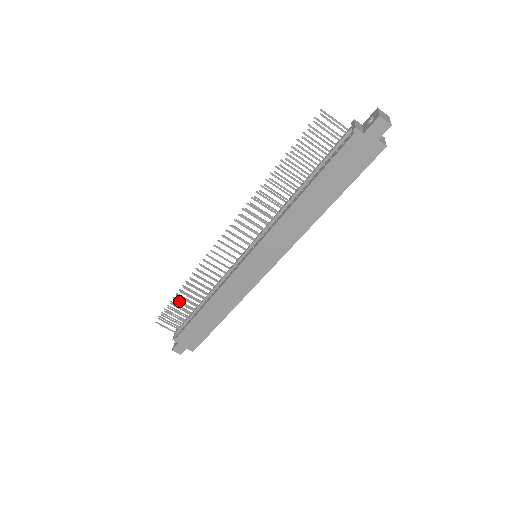
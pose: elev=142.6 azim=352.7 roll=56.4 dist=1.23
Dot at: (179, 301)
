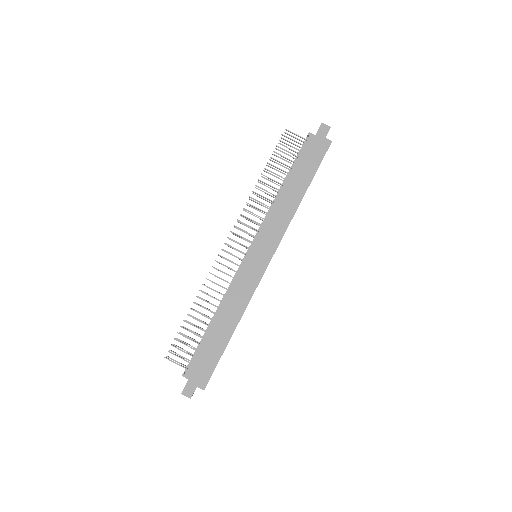
Dot at: (188, 329)
